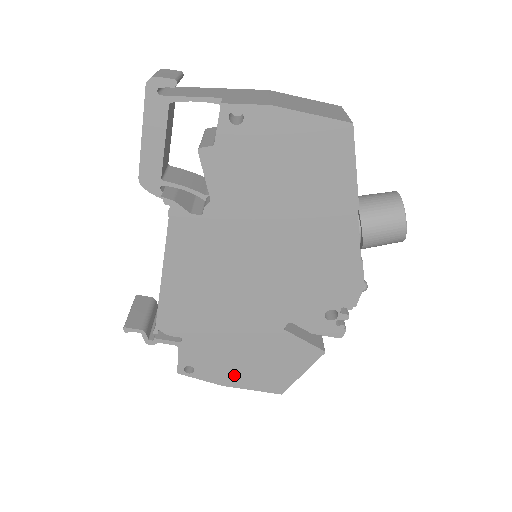
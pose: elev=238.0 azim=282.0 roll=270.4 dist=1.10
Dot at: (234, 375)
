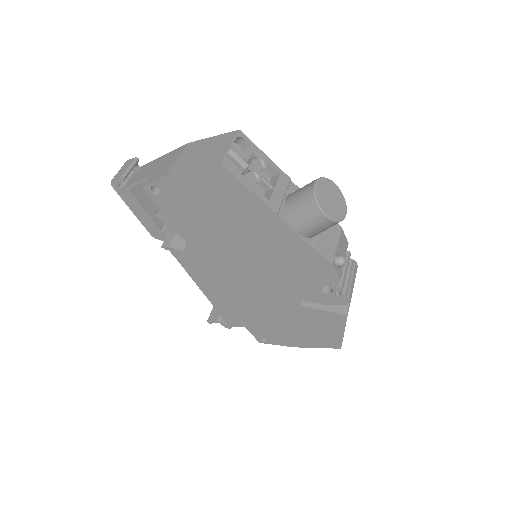
Dot at: (295, 340)
